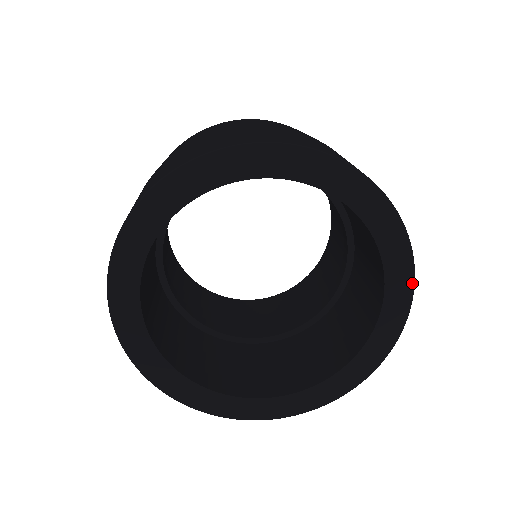
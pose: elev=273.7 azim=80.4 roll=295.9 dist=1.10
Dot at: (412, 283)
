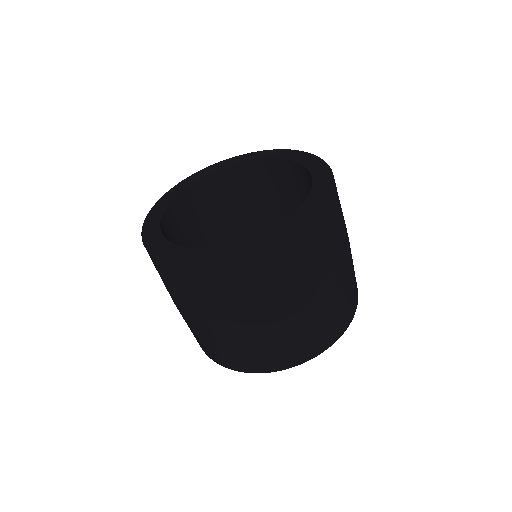
Dot at: (316, 157)
